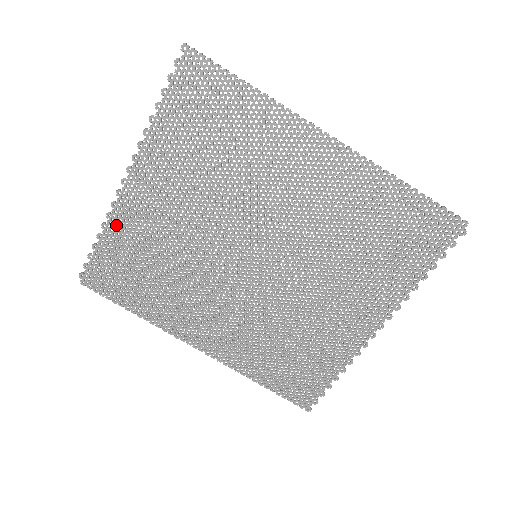
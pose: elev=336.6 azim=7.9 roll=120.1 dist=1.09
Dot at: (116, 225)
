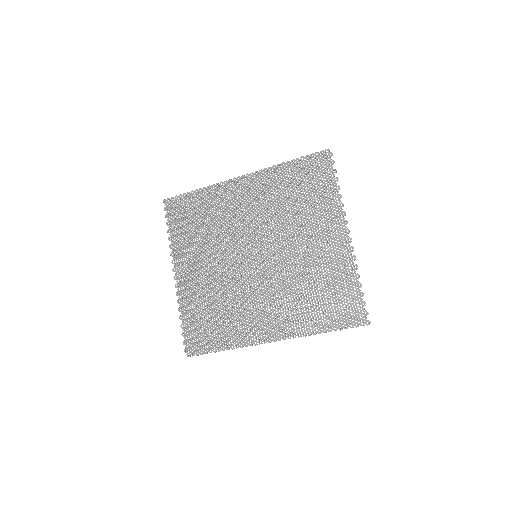
Dot at: (184, 304)
